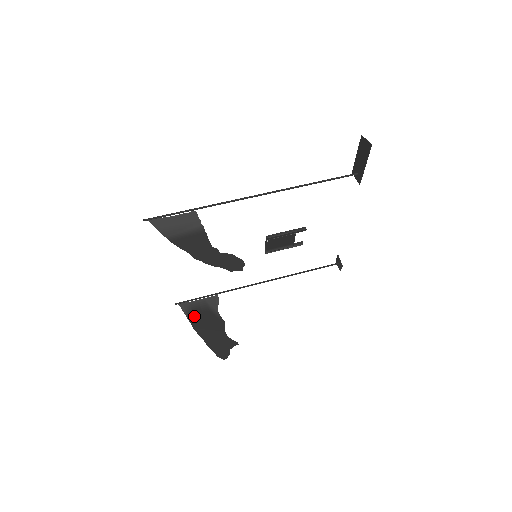
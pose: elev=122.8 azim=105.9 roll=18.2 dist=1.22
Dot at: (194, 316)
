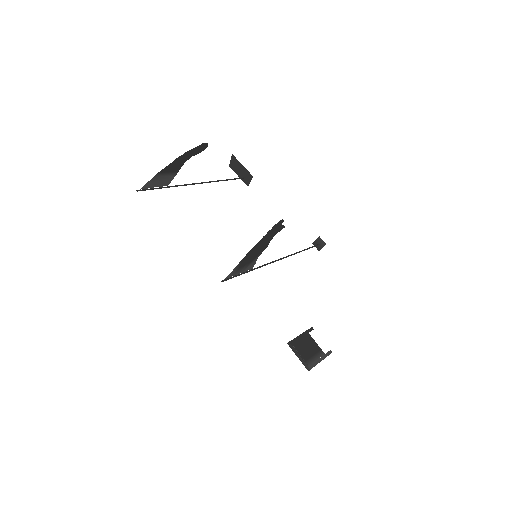
Dot at: (241, 264)
